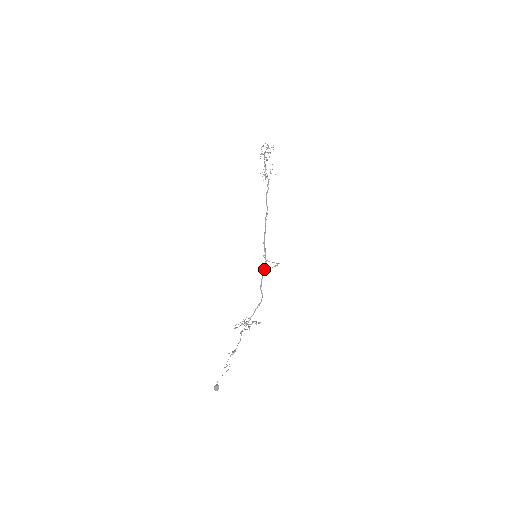
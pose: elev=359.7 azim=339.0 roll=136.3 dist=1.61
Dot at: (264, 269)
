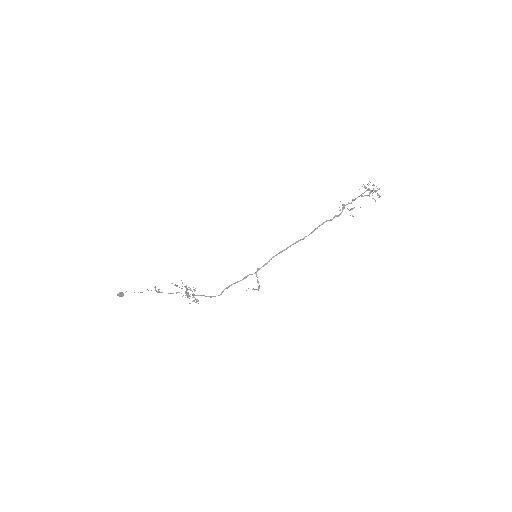
Dot at: occluded
